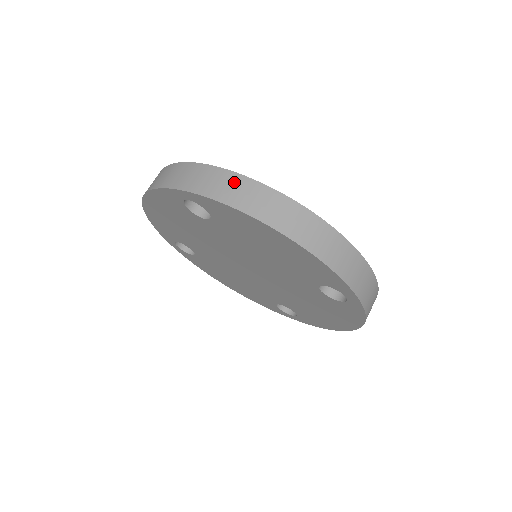
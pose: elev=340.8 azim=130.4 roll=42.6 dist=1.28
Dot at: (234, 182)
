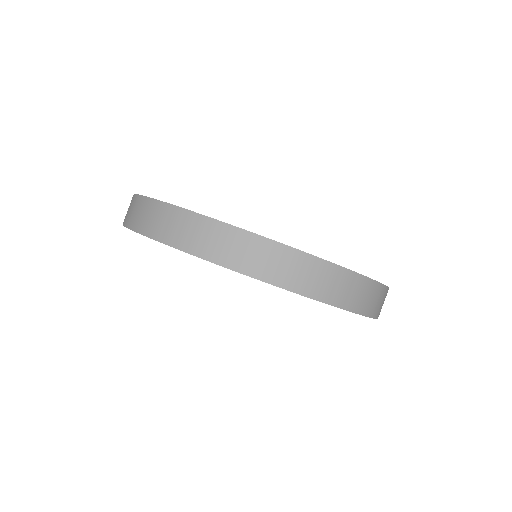
Dot at: (203, 228)
